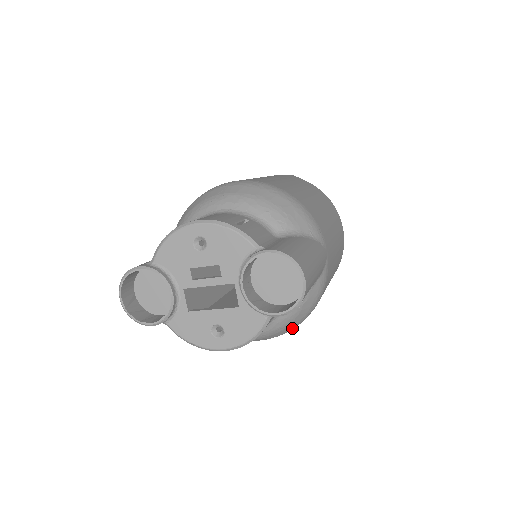
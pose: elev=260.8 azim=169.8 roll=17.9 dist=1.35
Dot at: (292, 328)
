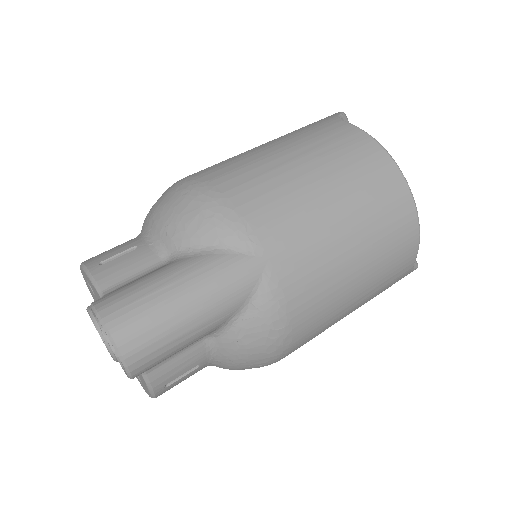
Dot at: (270, 359)
